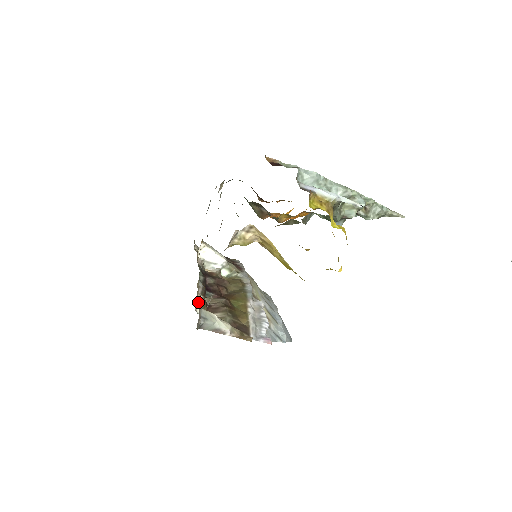
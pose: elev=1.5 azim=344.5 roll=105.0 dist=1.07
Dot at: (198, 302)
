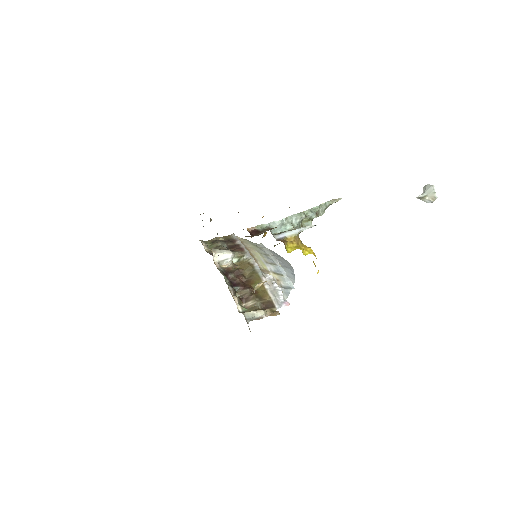
Dot at: (237, 304)
